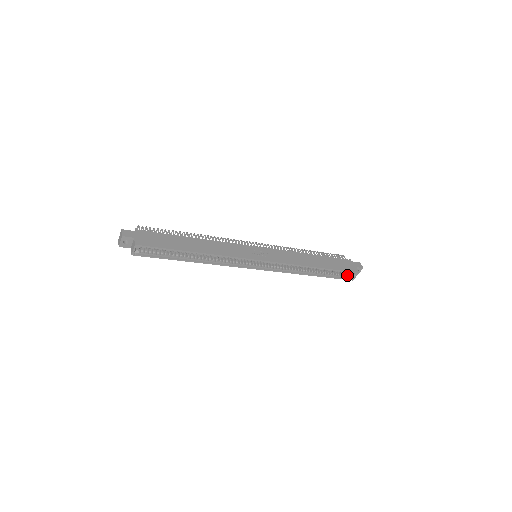
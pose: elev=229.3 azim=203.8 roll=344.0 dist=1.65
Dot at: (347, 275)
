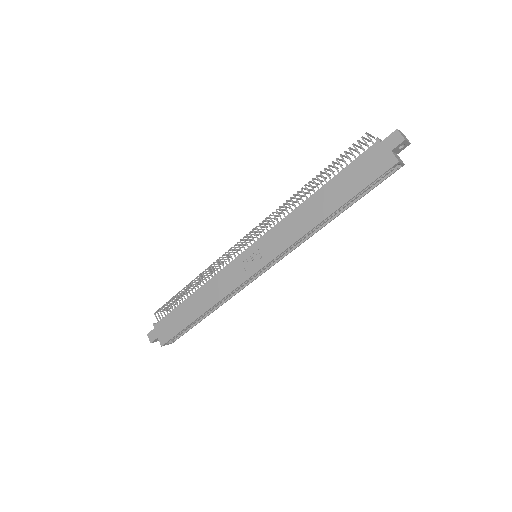
Dot at: occluded
